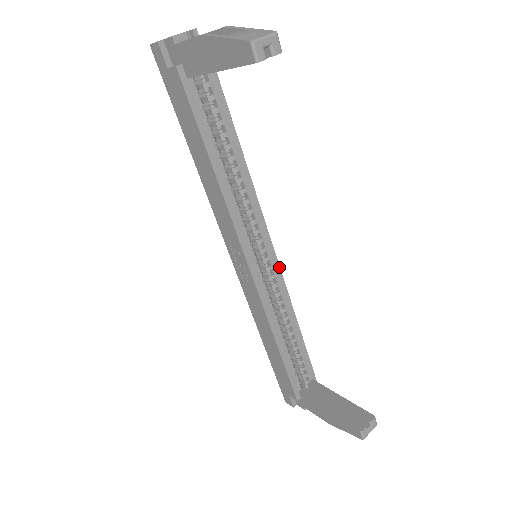
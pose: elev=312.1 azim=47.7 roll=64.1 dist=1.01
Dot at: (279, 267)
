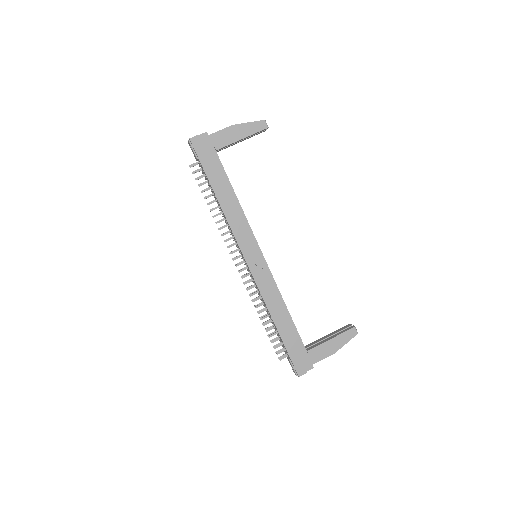
Dot at: occluded
